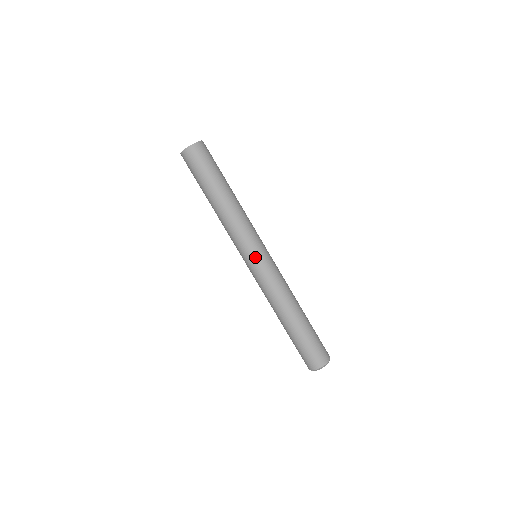
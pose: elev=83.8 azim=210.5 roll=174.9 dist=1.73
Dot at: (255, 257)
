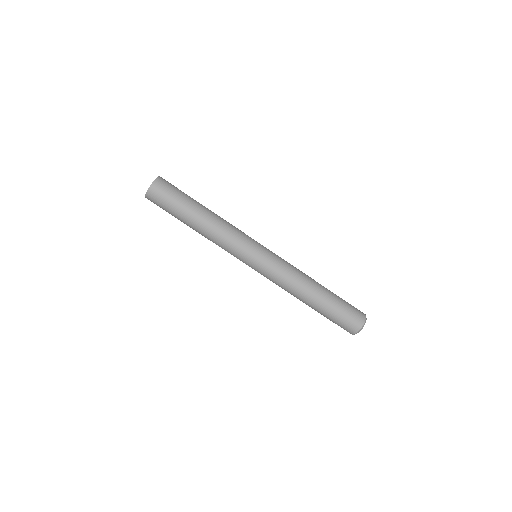
Dot at: (250, 265)
